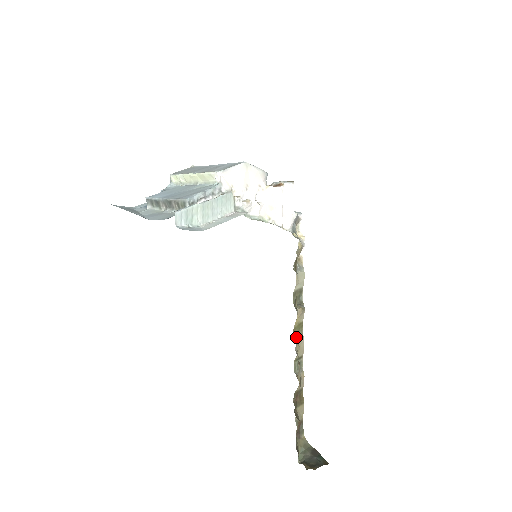
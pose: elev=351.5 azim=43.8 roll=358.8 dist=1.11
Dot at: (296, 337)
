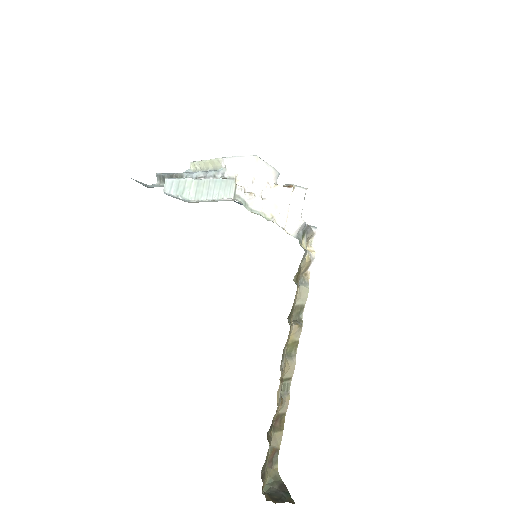
Dot at: (288, 355)
